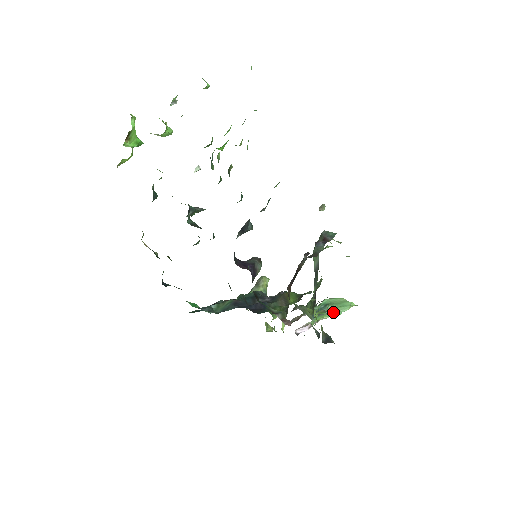
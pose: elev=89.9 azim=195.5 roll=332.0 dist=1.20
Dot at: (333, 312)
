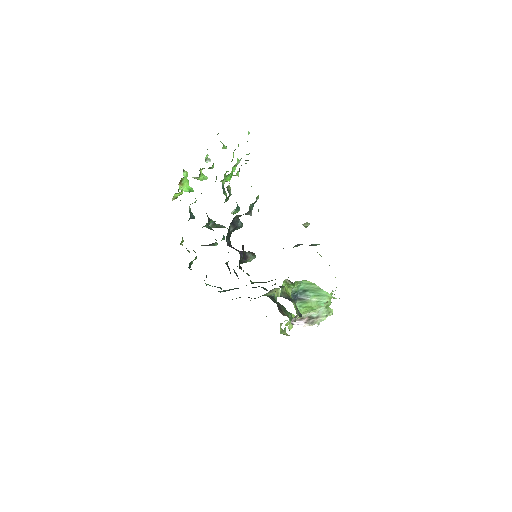
Dot at: (314, 301)
